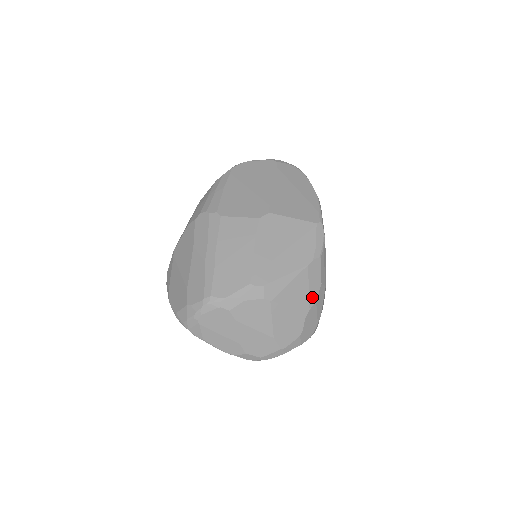
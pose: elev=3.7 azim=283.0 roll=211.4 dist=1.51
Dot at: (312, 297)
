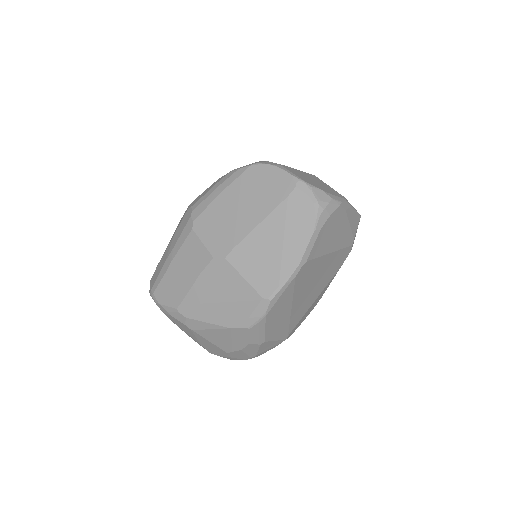
Dot at: (236, 346)
